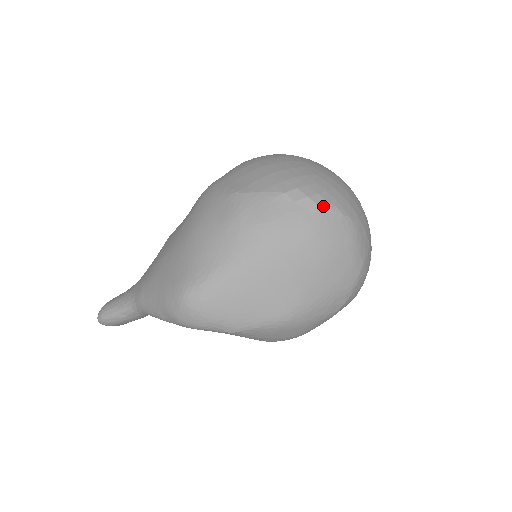
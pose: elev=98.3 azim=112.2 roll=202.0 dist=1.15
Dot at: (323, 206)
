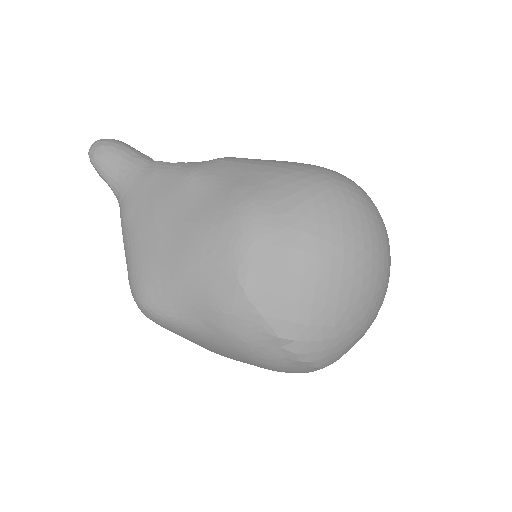
Dot at: (303, 363)
